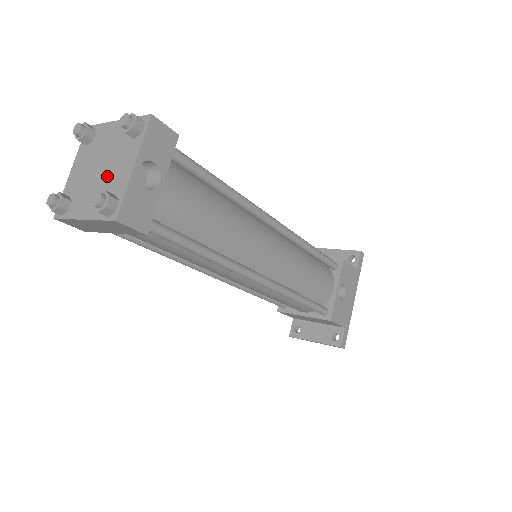
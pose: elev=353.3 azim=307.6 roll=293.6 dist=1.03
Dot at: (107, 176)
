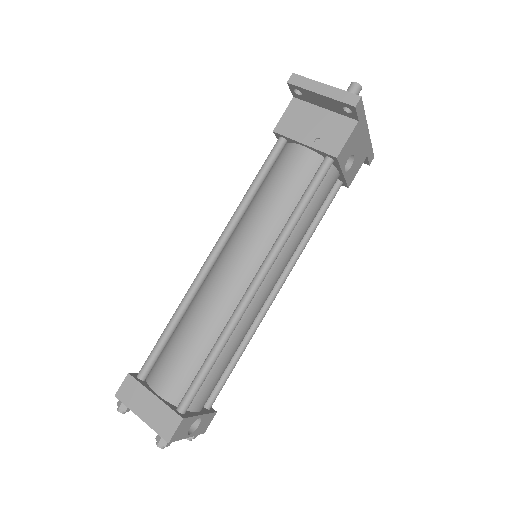
Dot at: occluded
